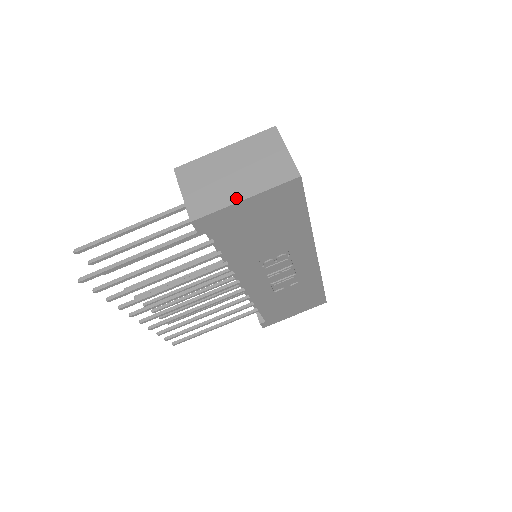
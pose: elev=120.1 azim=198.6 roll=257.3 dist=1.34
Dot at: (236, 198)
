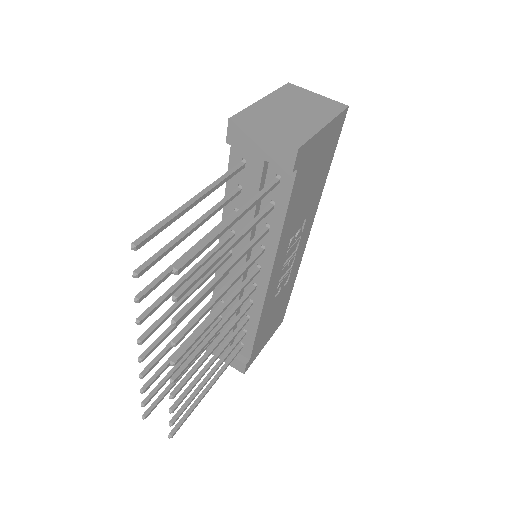
Dot at: (317, 126)
